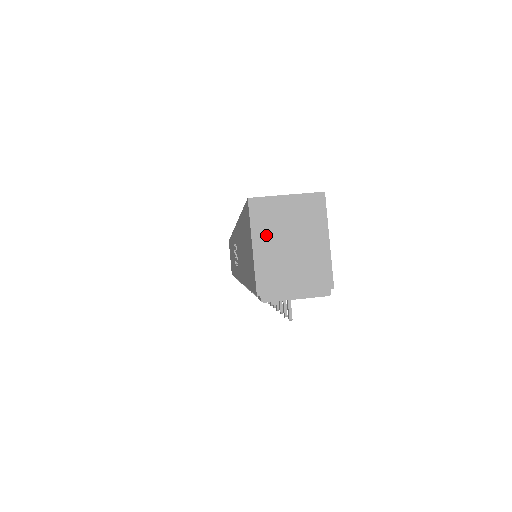
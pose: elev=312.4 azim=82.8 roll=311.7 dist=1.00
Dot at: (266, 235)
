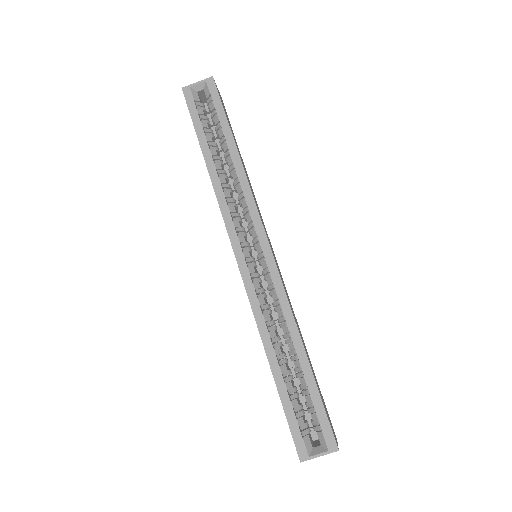
Dot at: occluded
